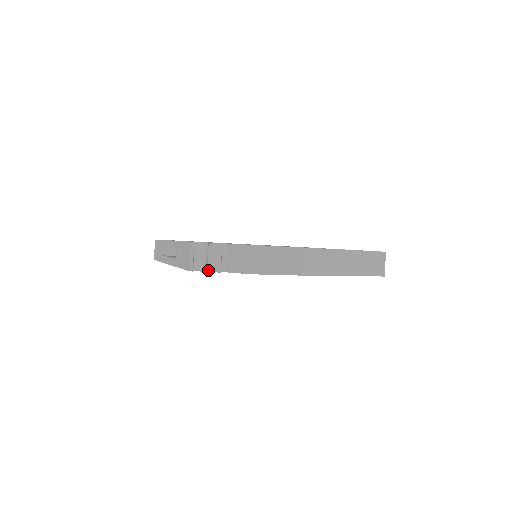
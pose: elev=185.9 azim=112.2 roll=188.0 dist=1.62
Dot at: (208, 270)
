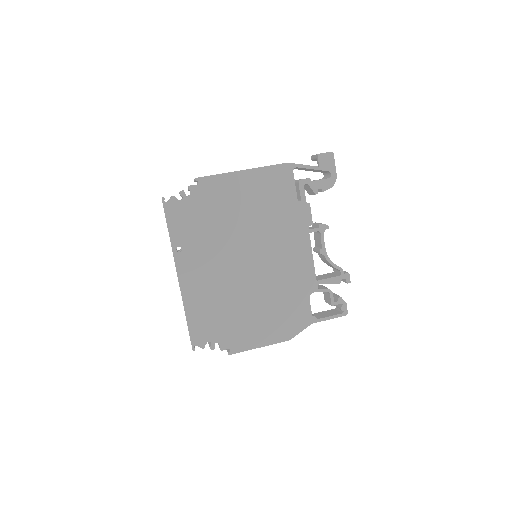
Dot at: occluded
